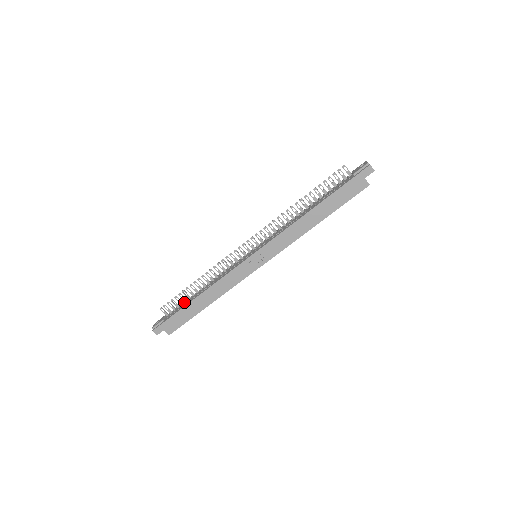
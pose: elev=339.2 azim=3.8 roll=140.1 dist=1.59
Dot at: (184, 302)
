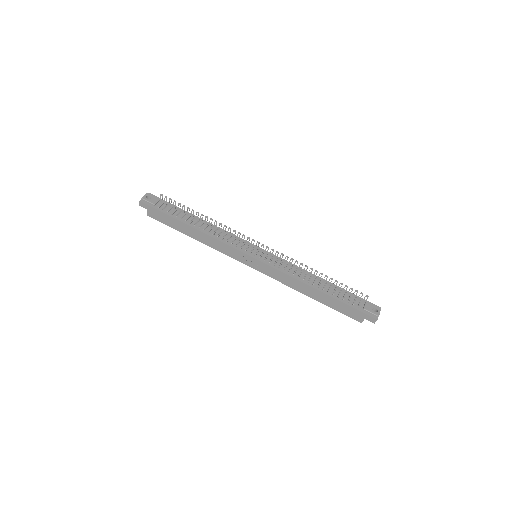
Dot at: (181, 212)
